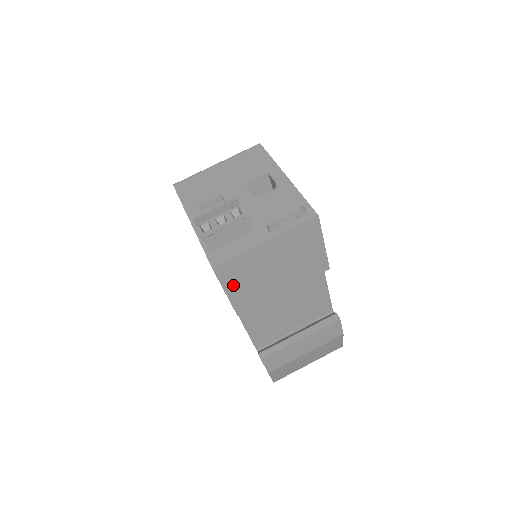
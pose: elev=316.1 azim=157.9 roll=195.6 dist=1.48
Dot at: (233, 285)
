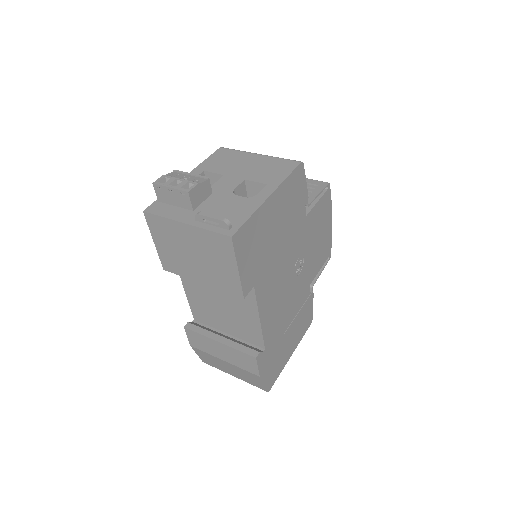
Dot at: (159, 239)
